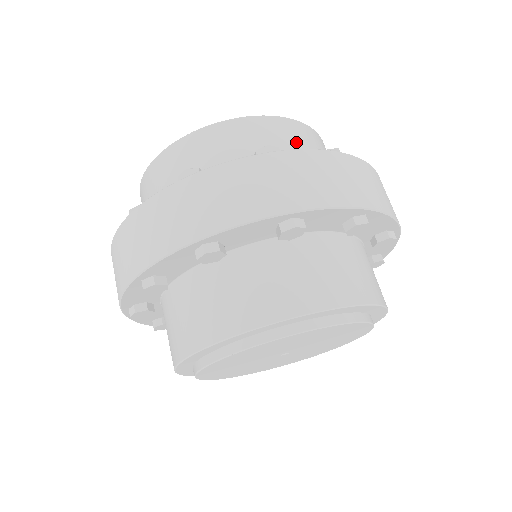
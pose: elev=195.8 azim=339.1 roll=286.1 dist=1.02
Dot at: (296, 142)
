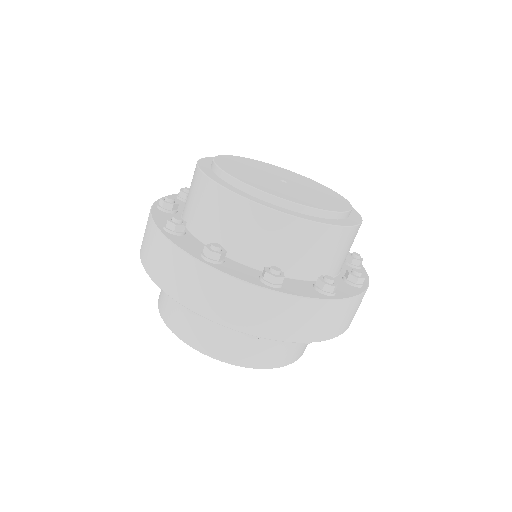
Dot at: (270, 237)
